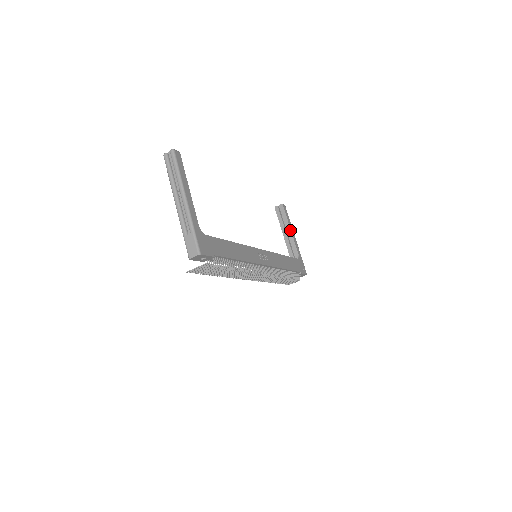
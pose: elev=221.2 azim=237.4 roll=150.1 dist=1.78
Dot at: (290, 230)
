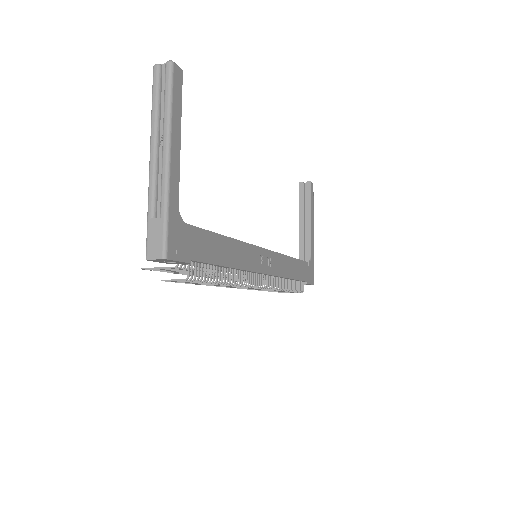
Dot at: (310, 220)
